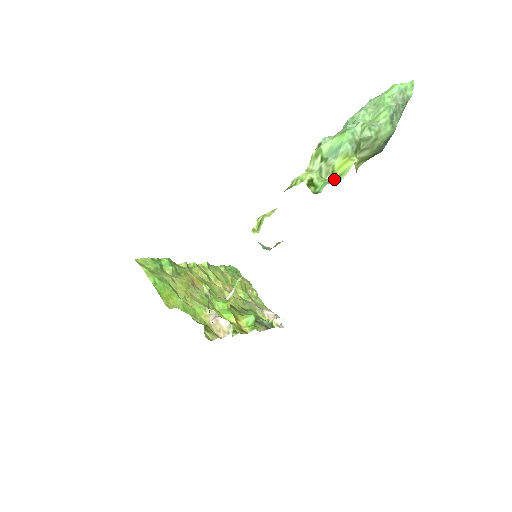
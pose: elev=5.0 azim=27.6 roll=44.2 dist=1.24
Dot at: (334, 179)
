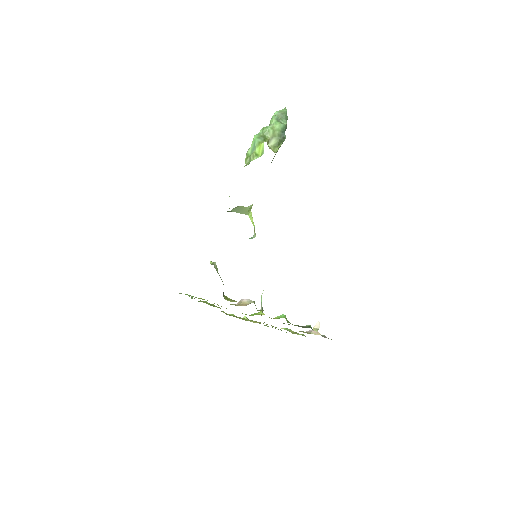
Dot at: occluded
